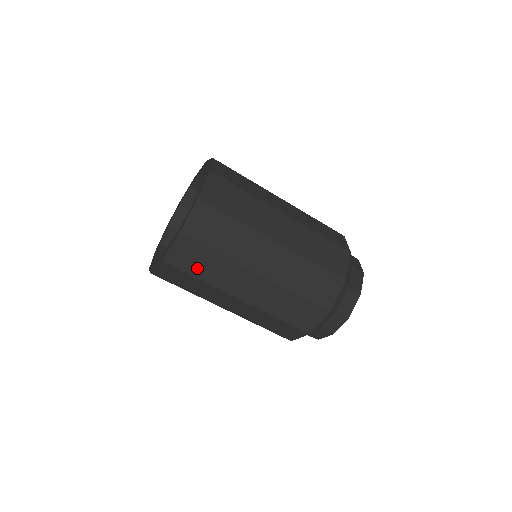
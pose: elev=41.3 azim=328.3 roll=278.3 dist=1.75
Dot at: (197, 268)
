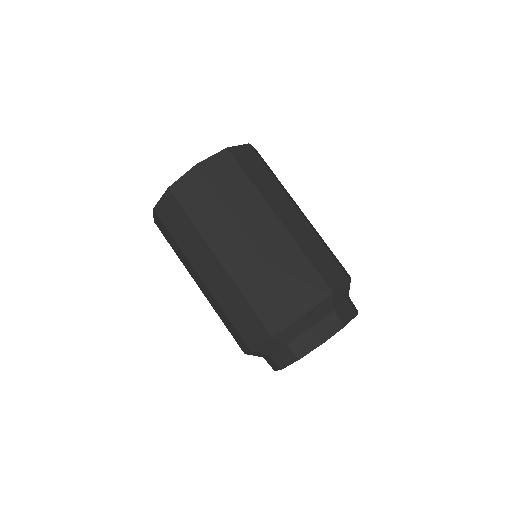
Dot at: (224, 186)
